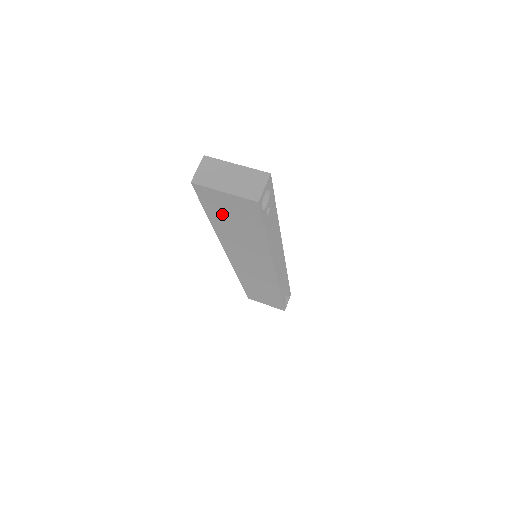
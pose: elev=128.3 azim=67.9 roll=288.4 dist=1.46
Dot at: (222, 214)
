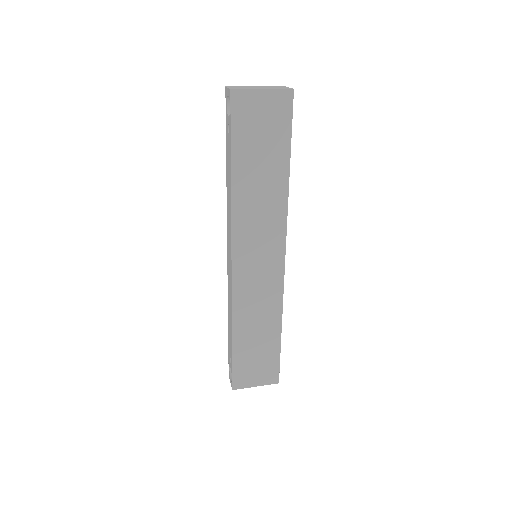
Dot at: (250, 141)
